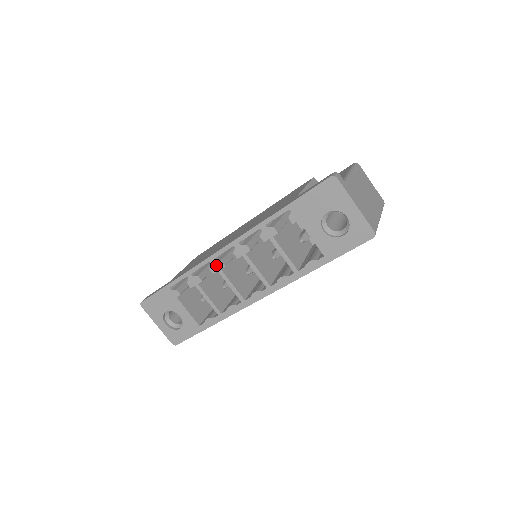
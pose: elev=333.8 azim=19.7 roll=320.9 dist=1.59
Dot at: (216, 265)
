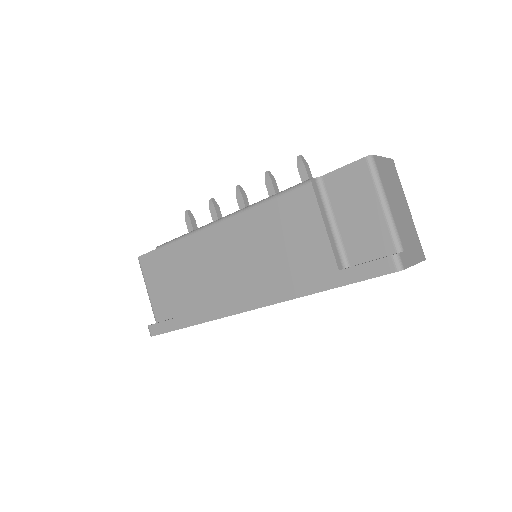
Dot at: occluded
